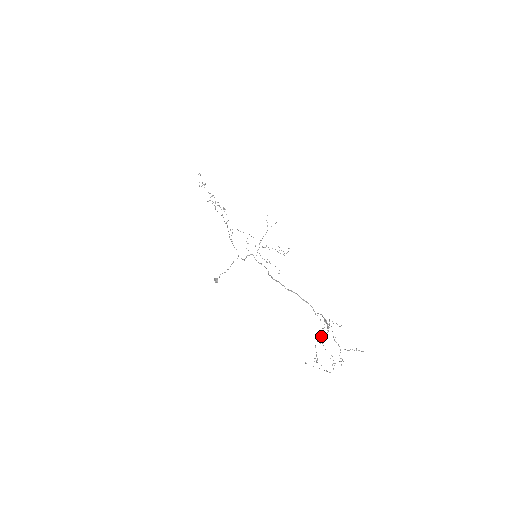
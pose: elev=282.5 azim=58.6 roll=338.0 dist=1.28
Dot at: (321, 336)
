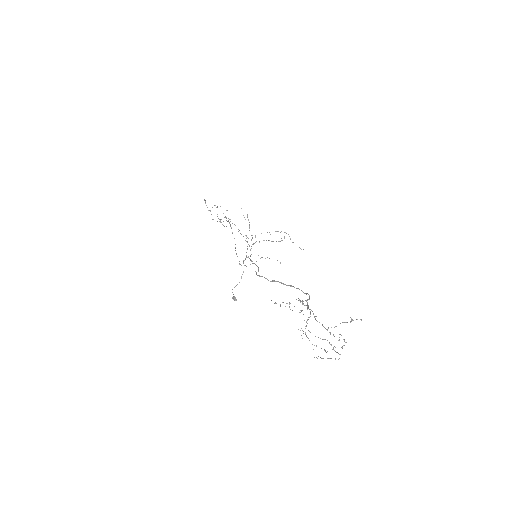
Dot at: occluded
